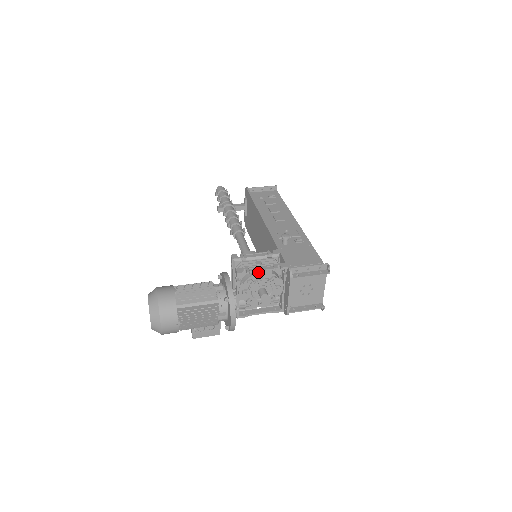
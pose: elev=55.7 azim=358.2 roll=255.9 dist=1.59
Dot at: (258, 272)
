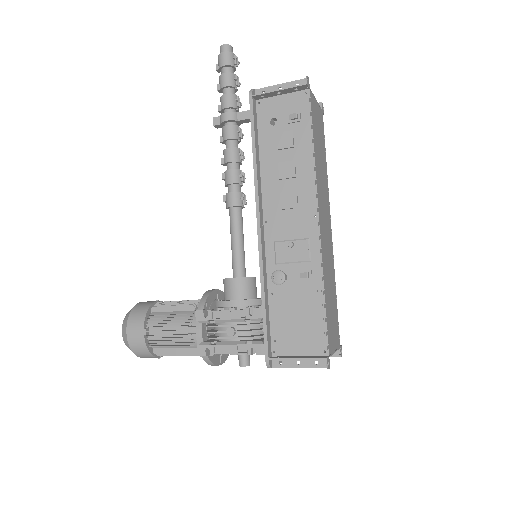
Dot at: (227, 352)
